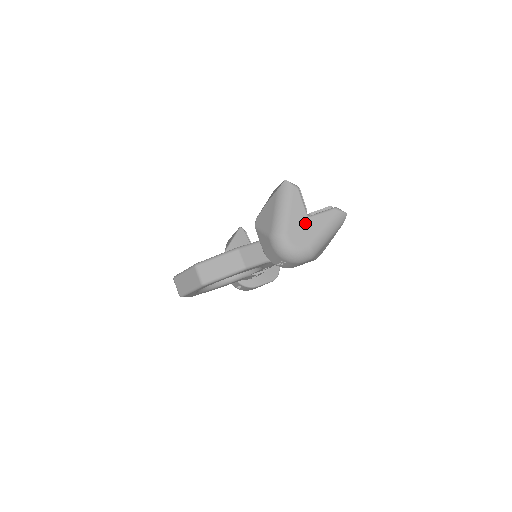
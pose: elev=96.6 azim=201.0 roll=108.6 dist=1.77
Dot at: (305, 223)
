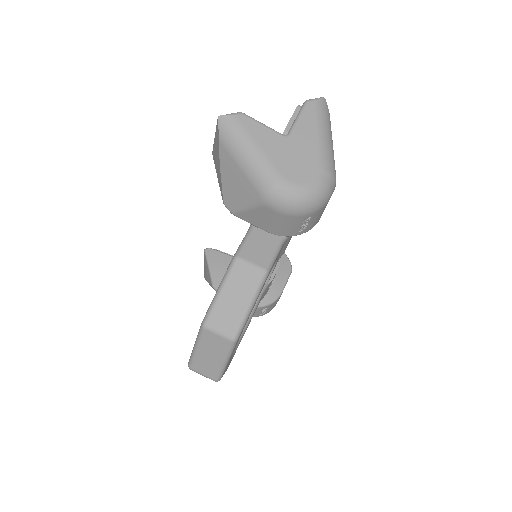
Dot at: (290, 147)
